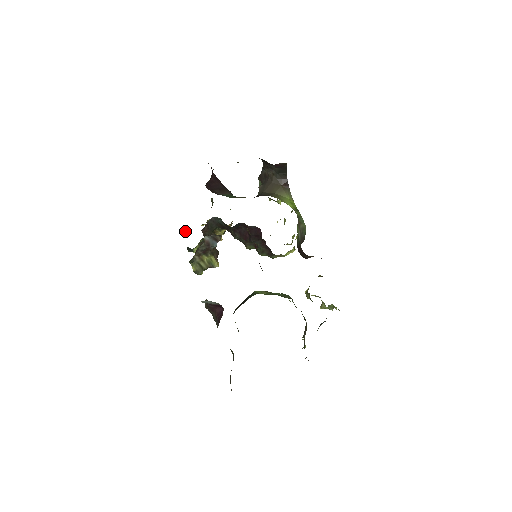
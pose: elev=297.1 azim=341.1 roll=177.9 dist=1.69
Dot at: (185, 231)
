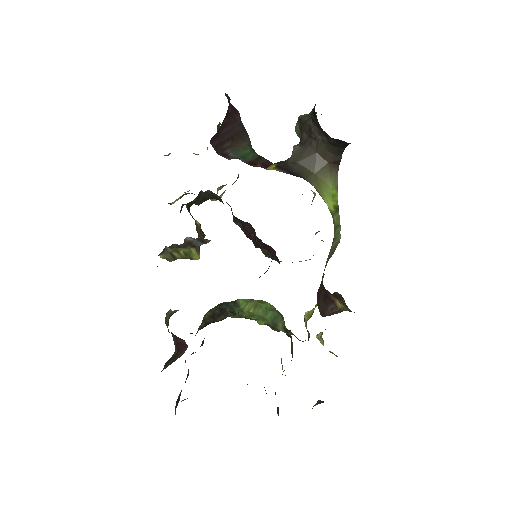
Dot at: (168, 155)
